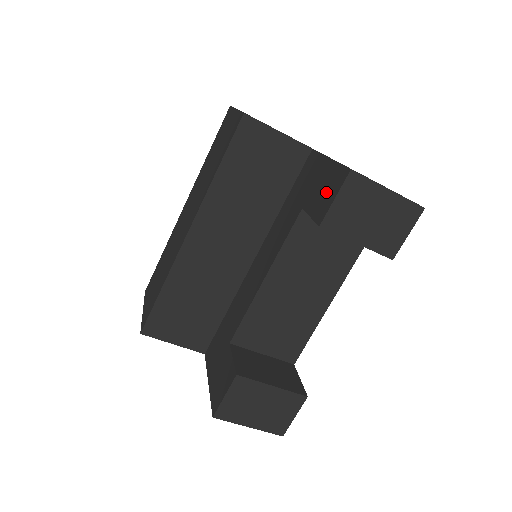
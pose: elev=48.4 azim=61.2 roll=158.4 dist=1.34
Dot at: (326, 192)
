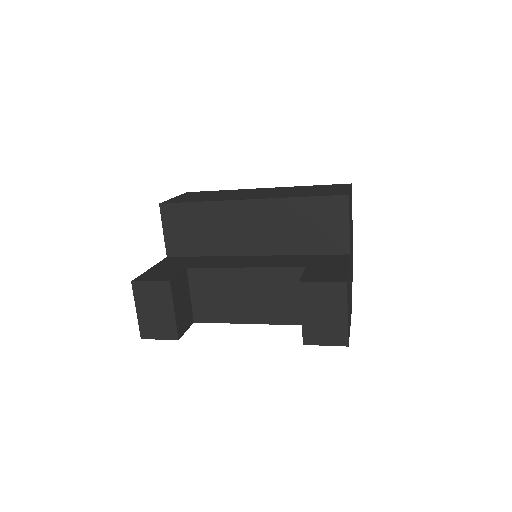
Dot at: (324, 275)
